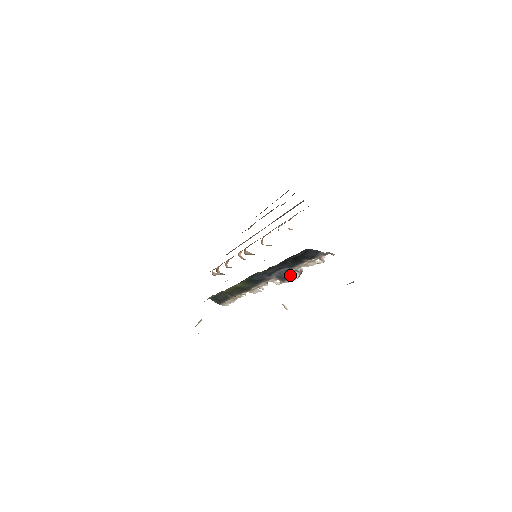
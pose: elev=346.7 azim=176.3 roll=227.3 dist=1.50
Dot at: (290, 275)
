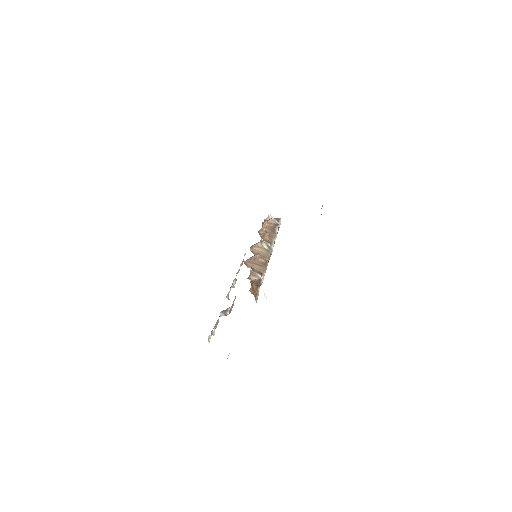
Dot at: occluded
